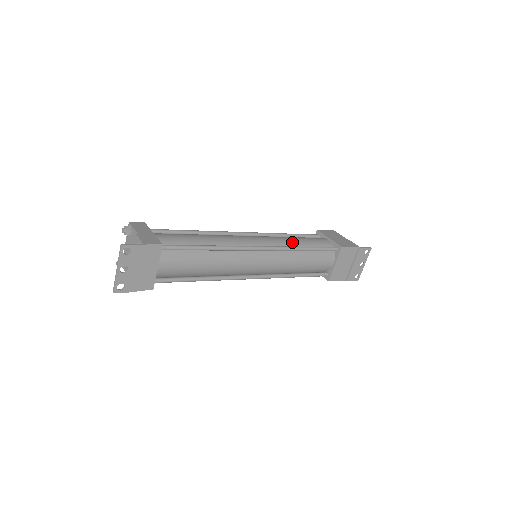
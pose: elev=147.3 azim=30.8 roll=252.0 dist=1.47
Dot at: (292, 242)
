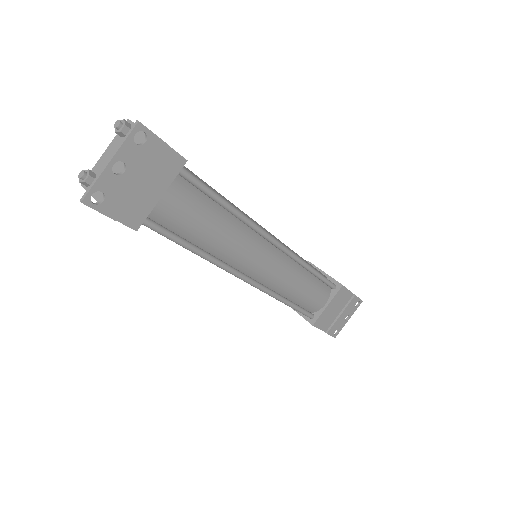
Dot at: occluded
